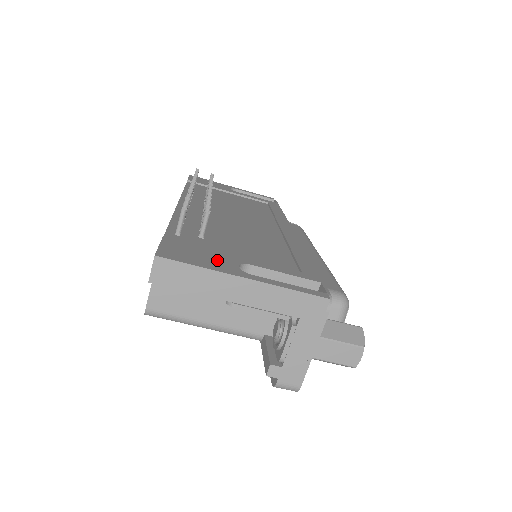
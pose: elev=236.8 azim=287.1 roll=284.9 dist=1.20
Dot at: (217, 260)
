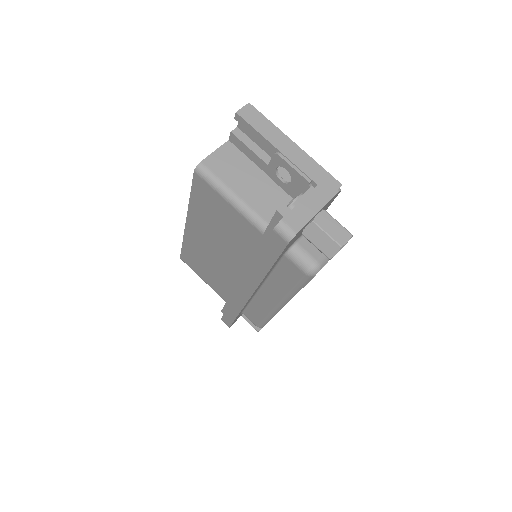
Dot at: occluded
